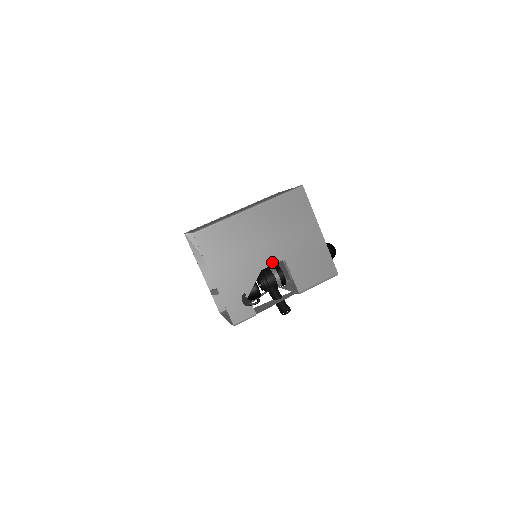
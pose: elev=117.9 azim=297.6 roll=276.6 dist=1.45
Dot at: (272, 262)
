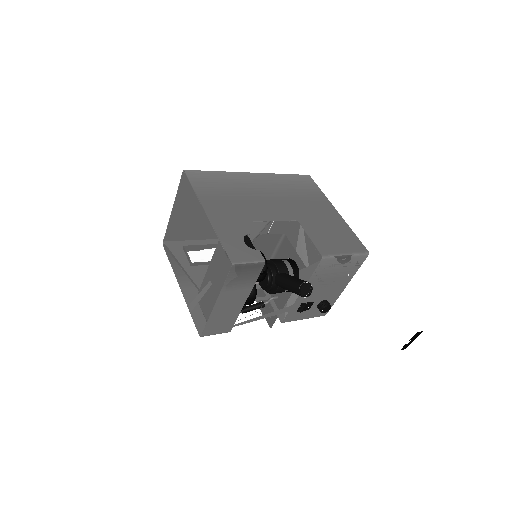
Dot at: (282, 218)
